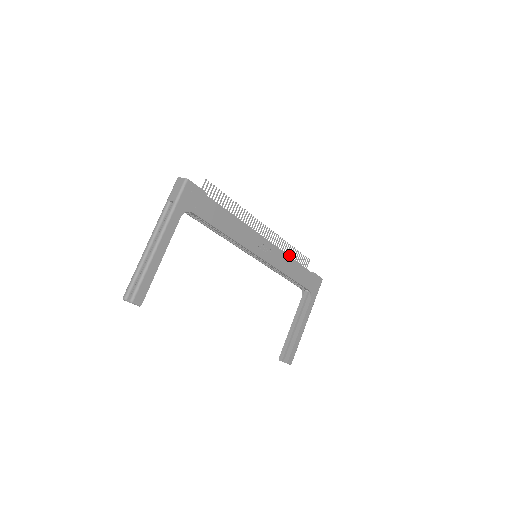
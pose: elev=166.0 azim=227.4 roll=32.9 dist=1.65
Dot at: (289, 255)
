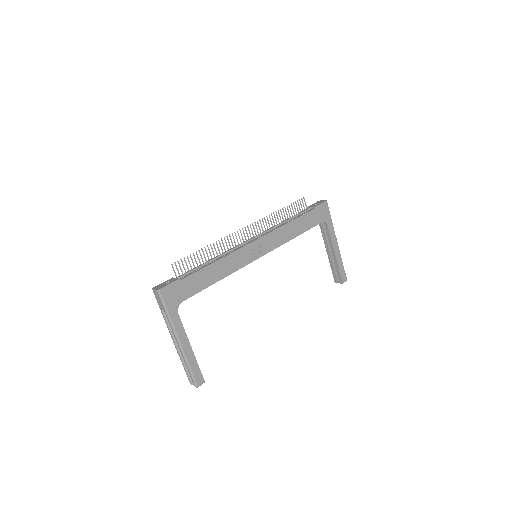
Dot at: (283, 218)
